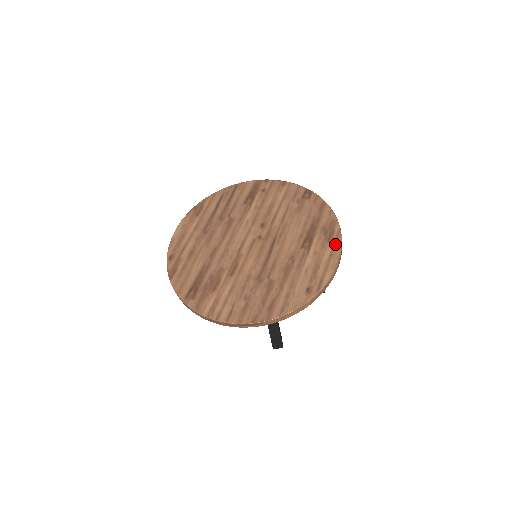
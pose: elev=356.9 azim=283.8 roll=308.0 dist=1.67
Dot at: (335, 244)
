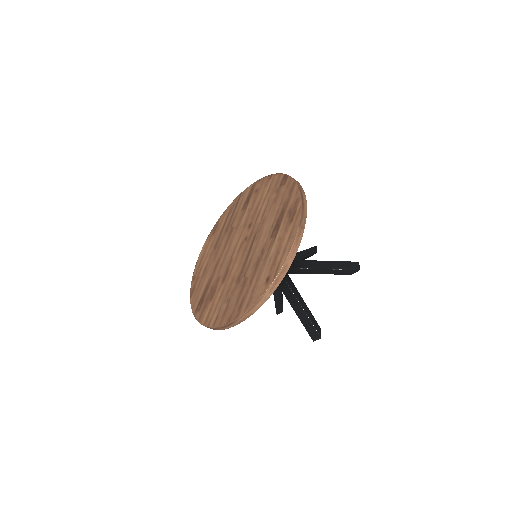
Dot at: (294, 224)
